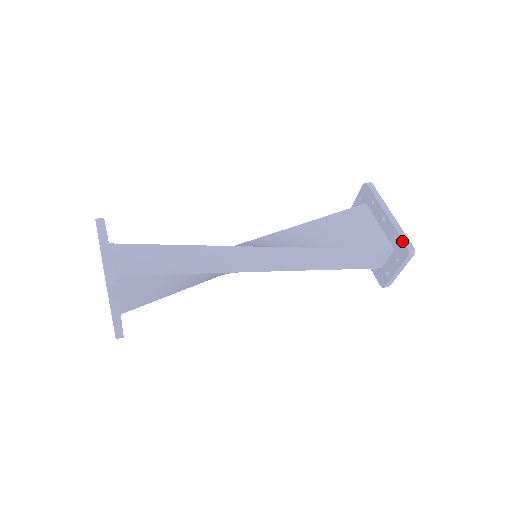
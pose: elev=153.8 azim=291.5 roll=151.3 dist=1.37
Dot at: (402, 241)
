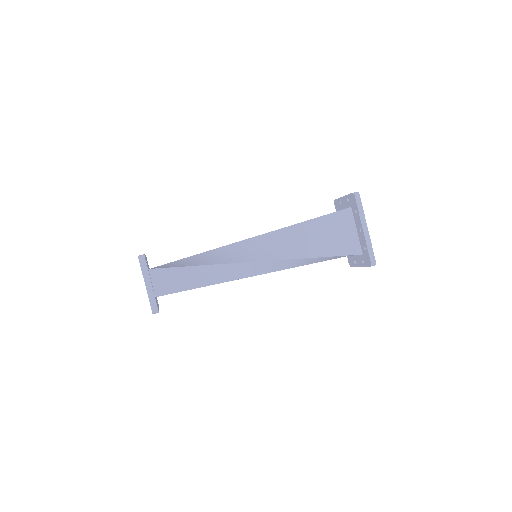
Dot at: (368, 255)
